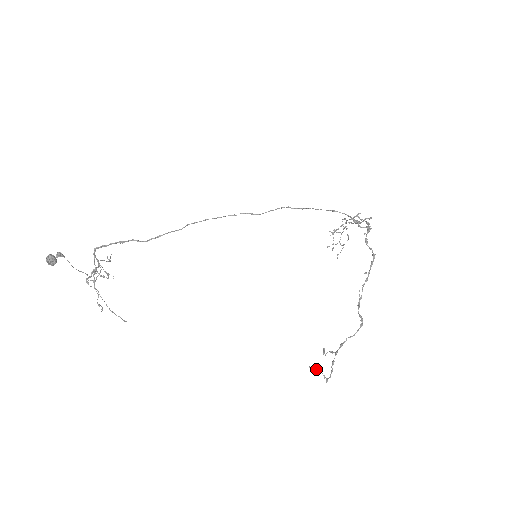
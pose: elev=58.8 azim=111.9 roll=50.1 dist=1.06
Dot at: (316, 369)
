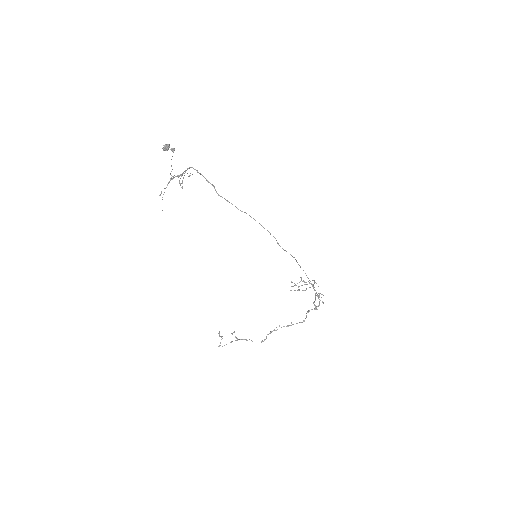
Dot at: (221, 336)
